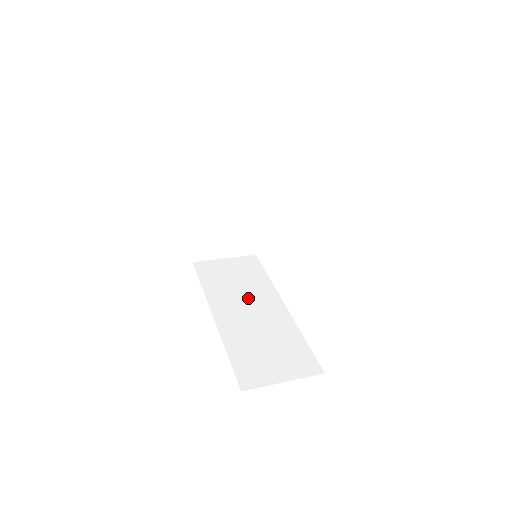
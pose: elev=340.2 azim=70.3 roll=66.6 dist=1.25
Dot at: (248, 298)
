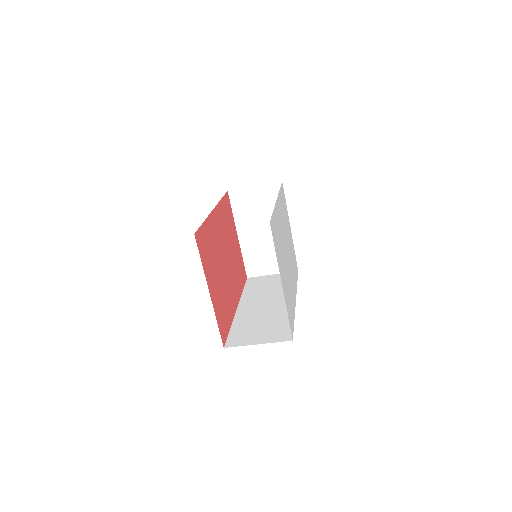
Dot at: (270, 297)
